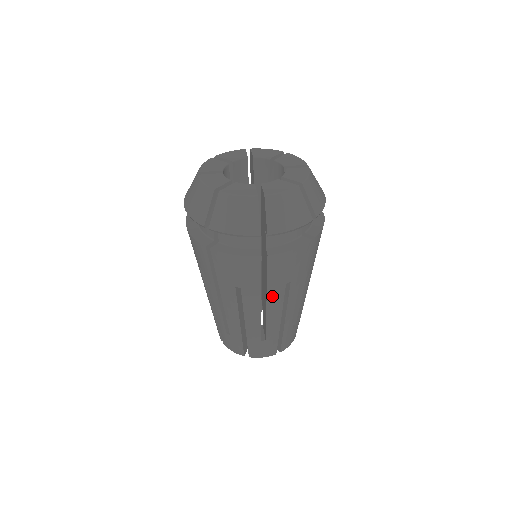
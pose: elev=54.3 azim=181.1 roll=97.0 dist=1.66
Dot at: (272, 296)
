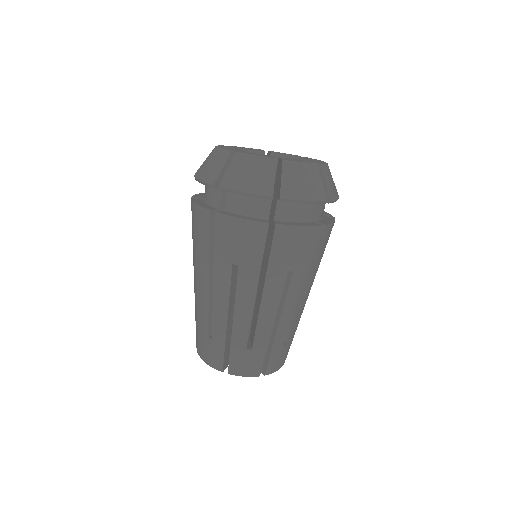
Dot at: (270, 284)
